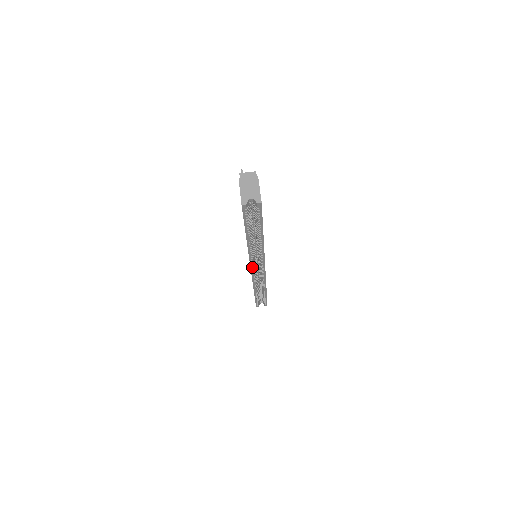
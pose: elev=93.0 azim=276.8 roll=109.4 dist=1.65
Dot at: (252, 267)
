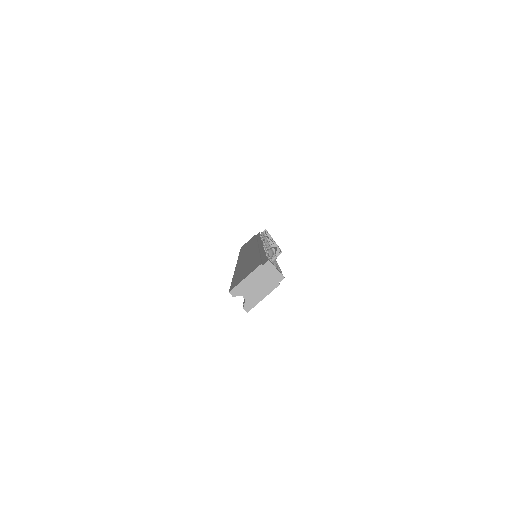
Dot at: occluded
